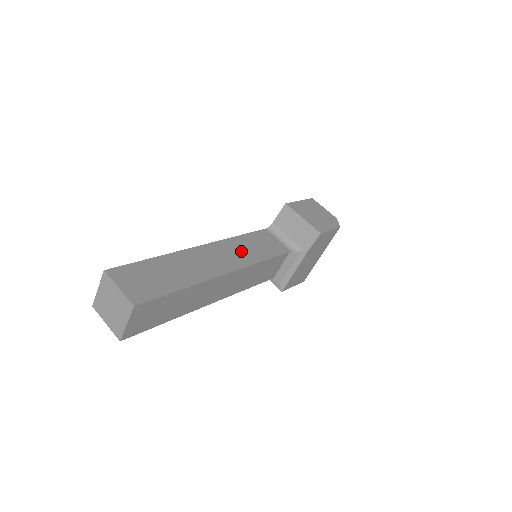
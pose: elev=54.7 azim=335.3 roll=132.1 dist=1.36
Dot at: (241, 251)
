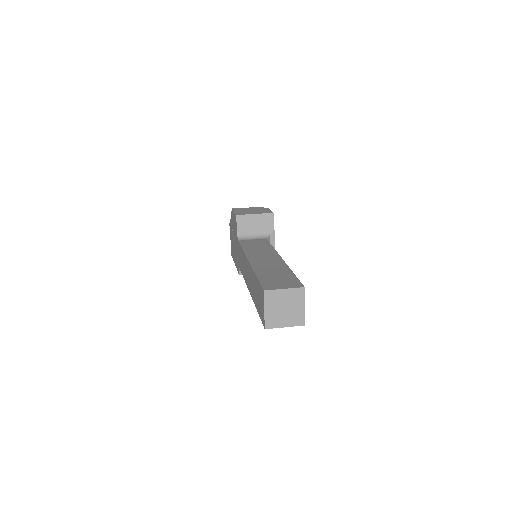
Dot at: (260, 251)
